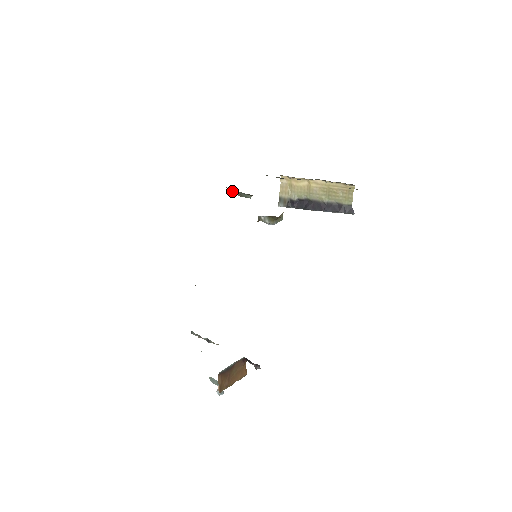
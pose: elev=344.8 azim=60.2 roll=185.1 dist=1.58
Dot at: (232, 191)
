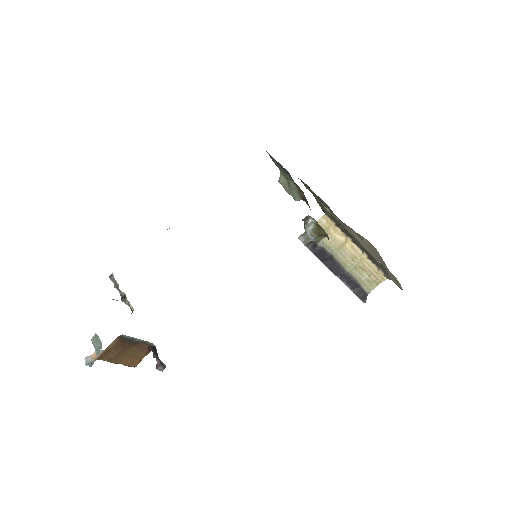
Dot at: (283, 181)
